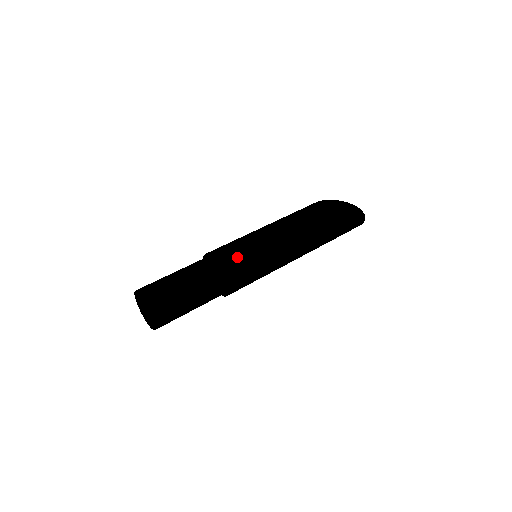
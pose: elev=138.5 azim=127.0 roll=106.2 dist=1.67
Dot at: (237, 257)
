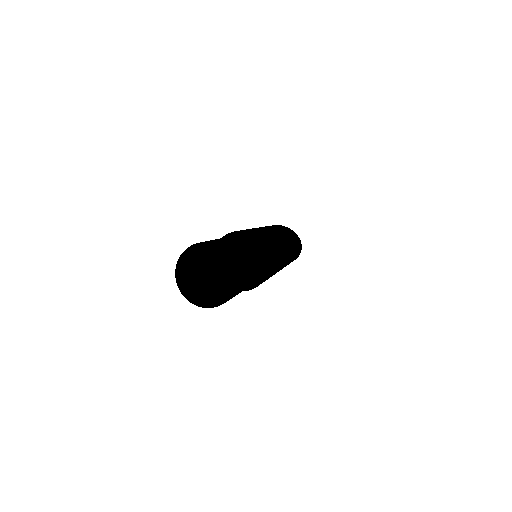
Dot at: (275, 255)
